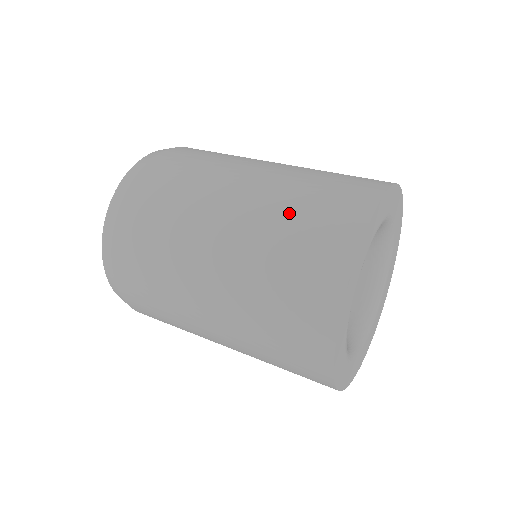
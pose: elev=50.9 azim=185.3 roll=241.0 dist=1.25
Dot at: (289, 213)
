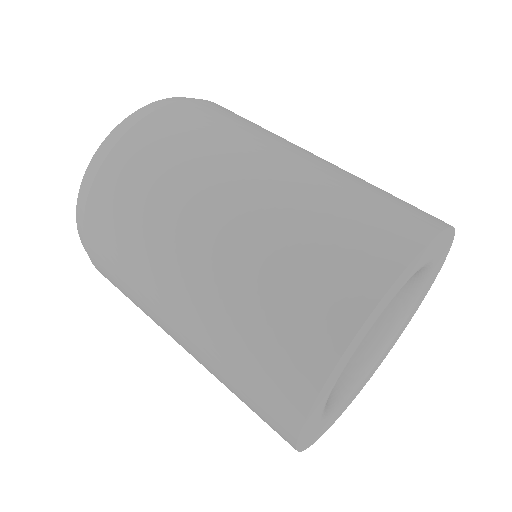
Dot at: occluded
